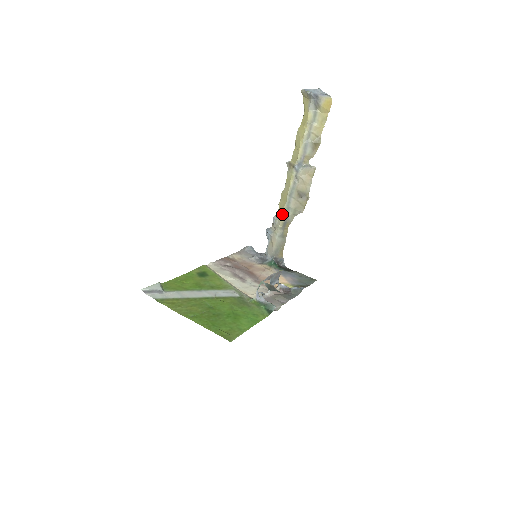
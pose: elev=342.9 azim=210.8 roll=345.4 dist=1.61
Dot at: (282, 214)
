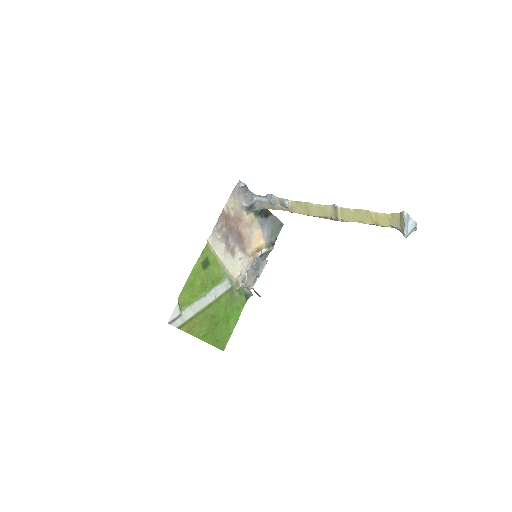
Dot at: occluded
